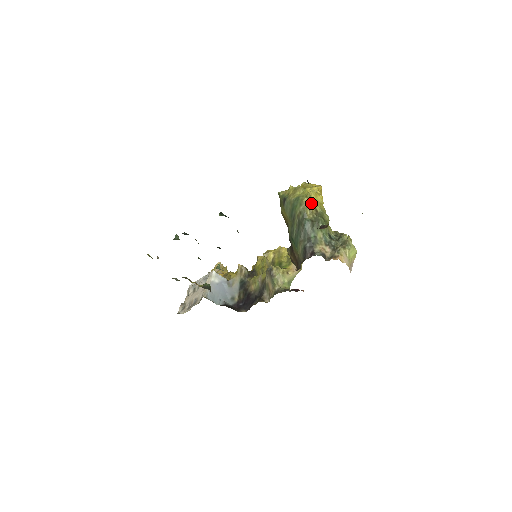
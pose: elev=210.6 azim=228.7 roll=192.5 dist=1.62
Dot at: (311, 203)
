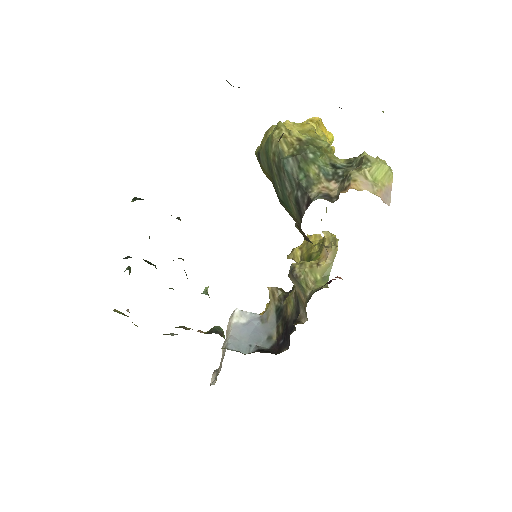
Dot at: (286, 133)
